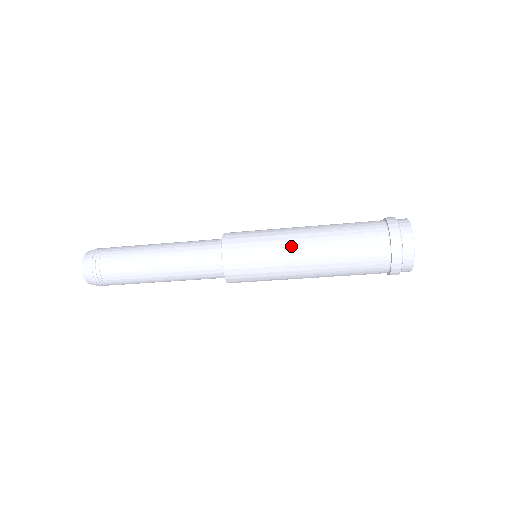
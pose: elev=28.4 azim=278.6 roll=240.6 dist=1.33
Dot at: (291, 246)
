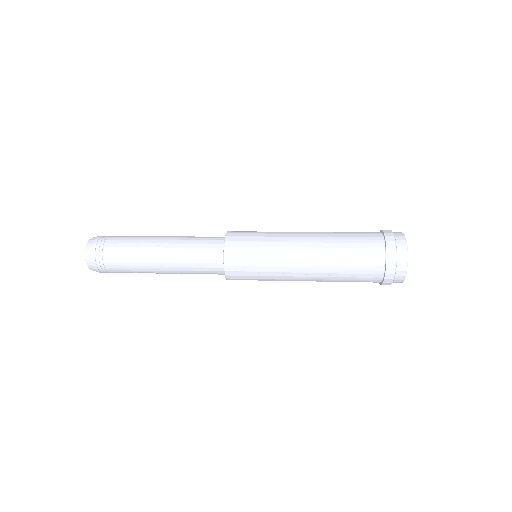
Dot at: (291, 280)
